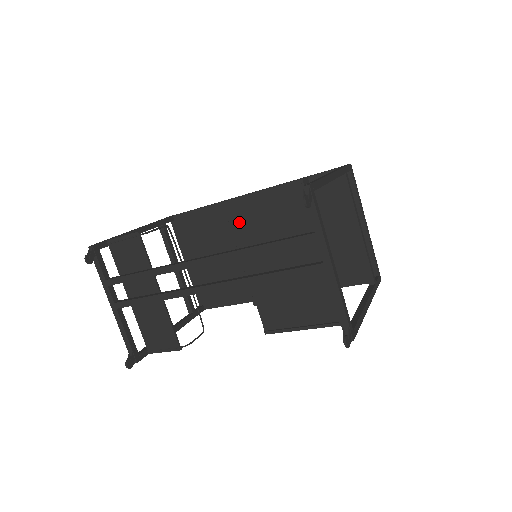
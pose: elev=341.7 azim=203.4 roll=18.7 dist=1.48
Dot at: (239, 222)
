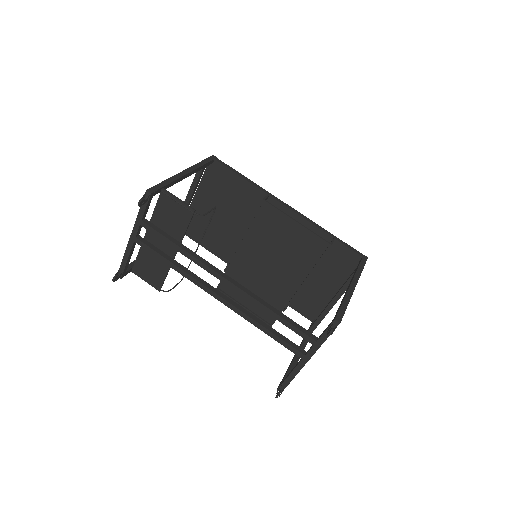
Dot at: (263, 222)
